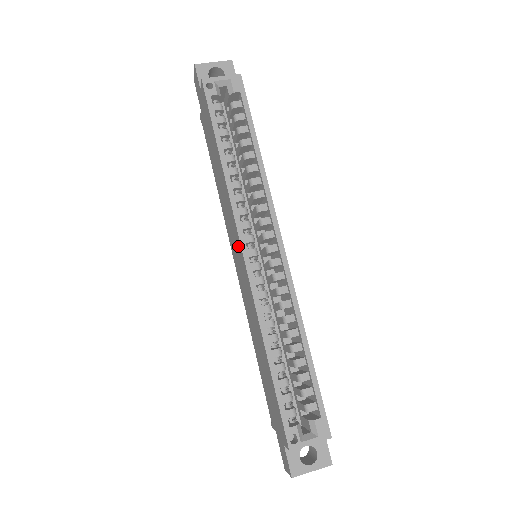
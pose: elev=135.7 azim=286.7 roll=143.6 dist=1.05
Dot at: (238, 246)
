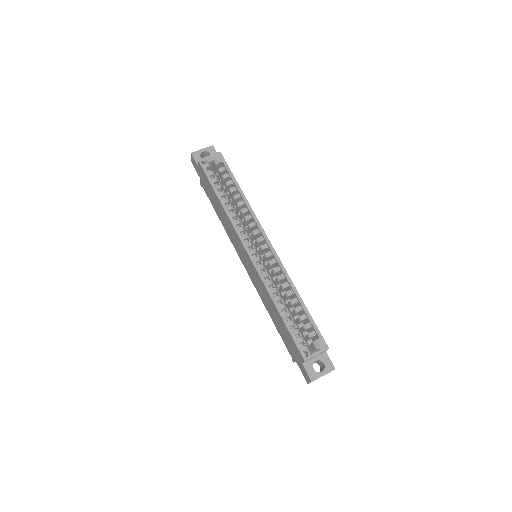
Dot at: (243, 251)
